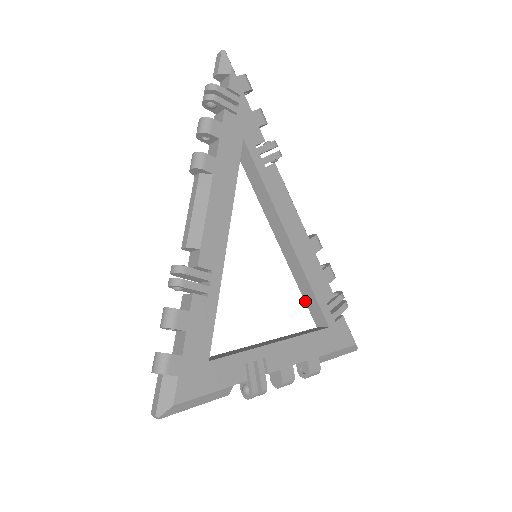
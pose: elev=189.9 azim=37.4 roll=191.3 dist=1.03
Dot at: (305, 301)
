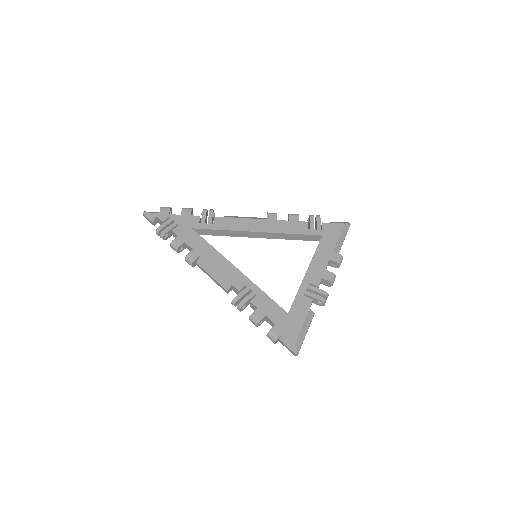
Dot at: occluded
